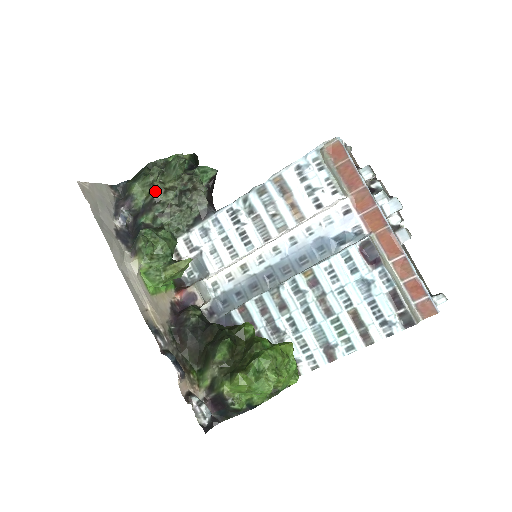
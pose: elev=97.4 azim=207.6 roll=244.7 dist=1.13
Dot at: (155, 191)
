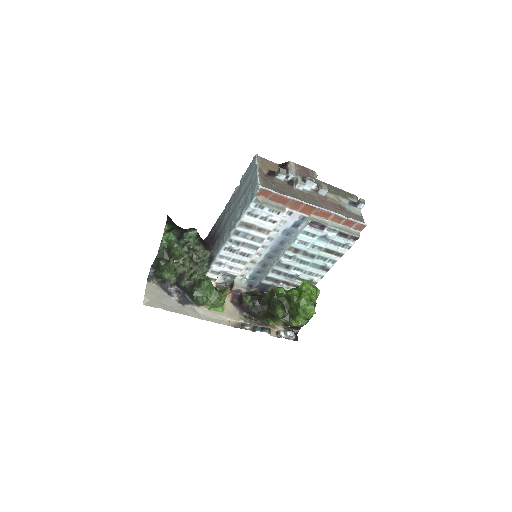
Dot at: (179, 270)
